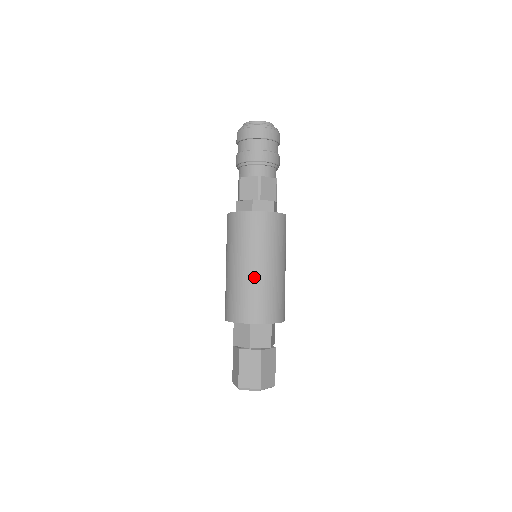
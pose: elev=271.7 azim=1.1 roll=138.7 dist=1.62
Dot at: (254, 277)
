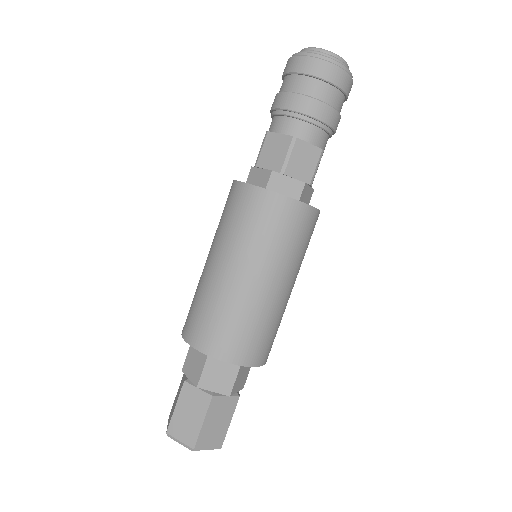
Dot at: (233, 289)
